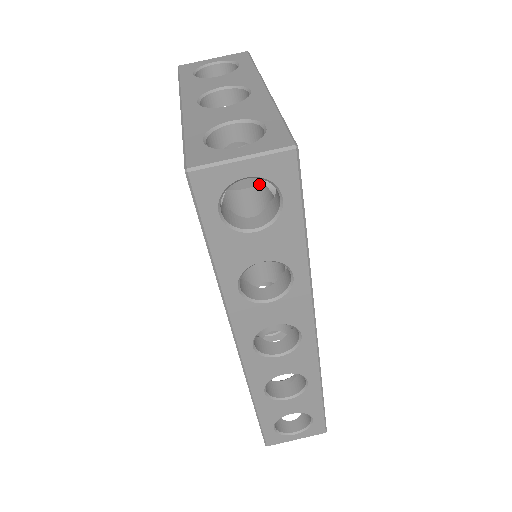
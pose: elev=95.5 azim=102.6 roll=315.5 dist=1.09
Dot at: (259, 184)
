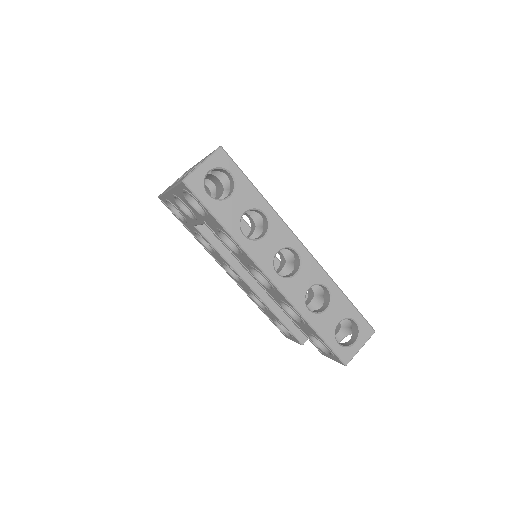
Dot at: (223, 192)
